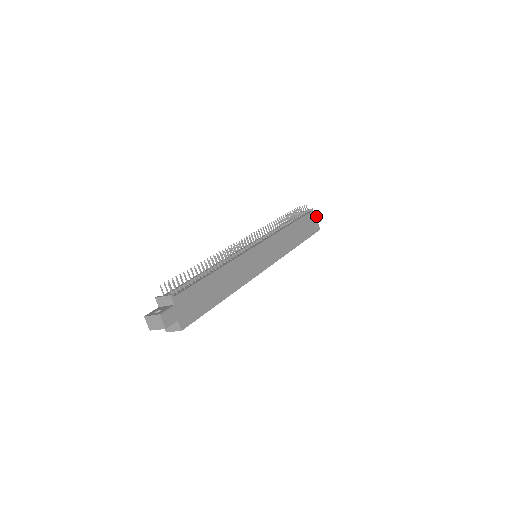
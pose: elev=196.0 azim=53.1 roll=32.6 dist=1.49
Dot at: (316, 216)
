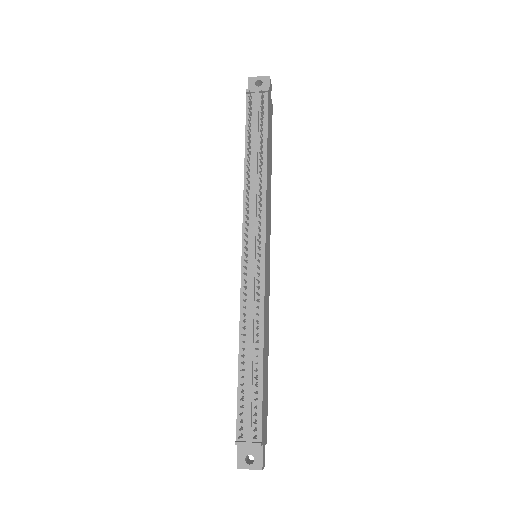
Dot at: (269, 92)
